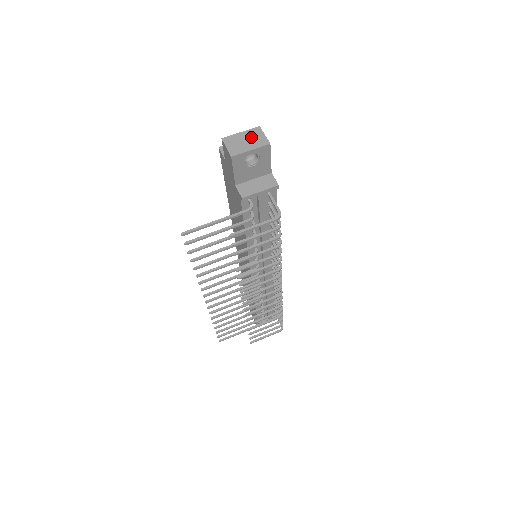
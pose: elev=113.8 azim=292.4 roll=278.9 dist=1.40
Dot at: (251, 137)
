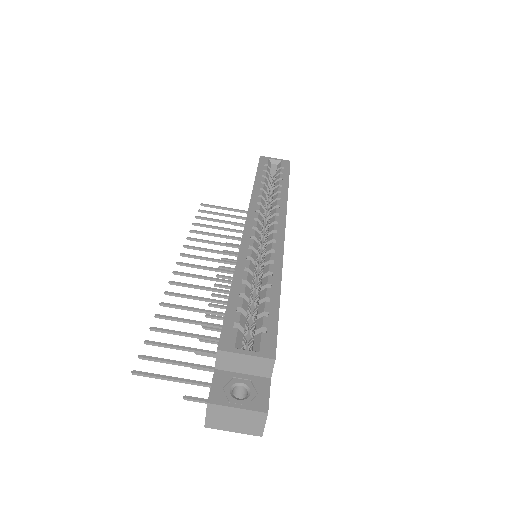
Dot at: (246, 420)
